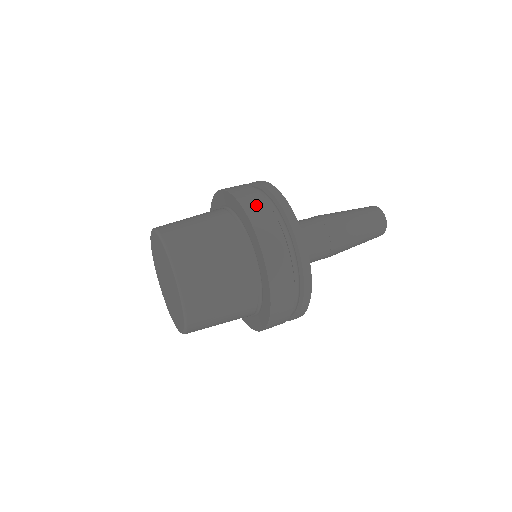
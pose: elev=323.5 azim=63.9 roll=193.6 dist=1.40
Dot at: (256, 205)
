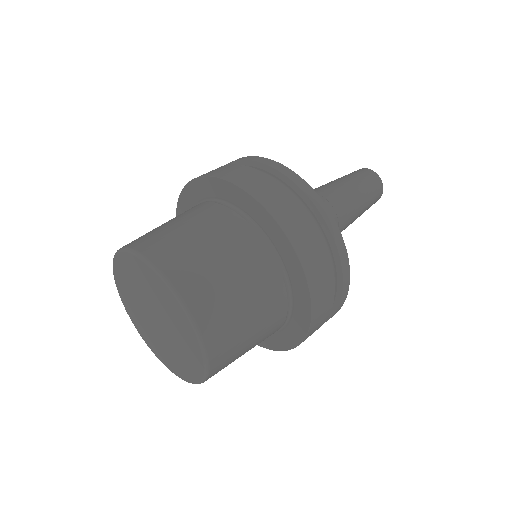
Dot at: occluded
